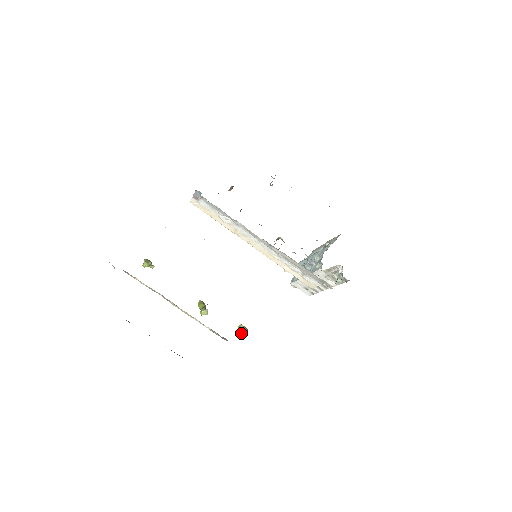
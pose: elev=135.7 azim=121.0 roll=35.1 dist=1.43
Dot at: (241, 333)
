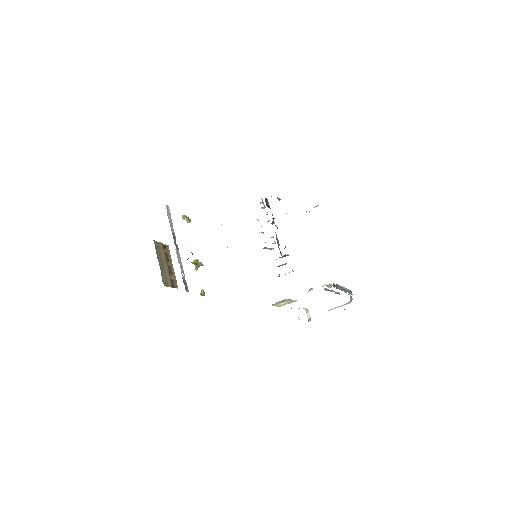
Dot at: (200, 294)
